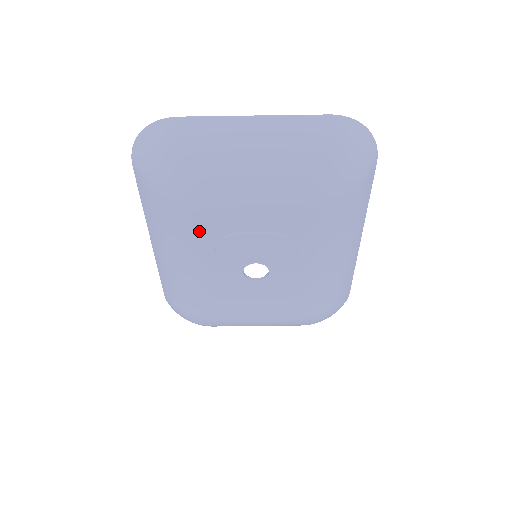
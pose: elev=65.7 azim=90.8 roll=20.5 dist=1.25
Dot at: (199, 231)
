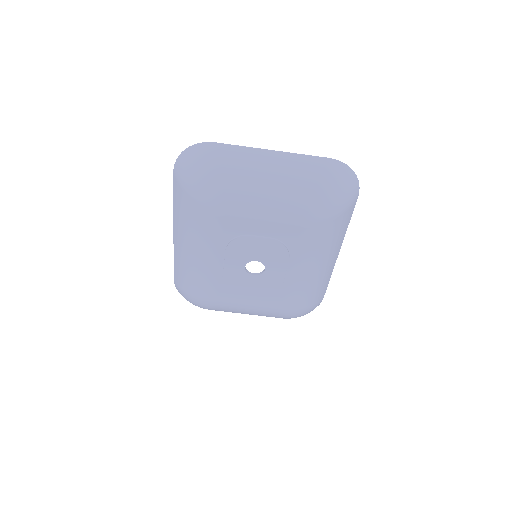
Dot at: (218, 230)
